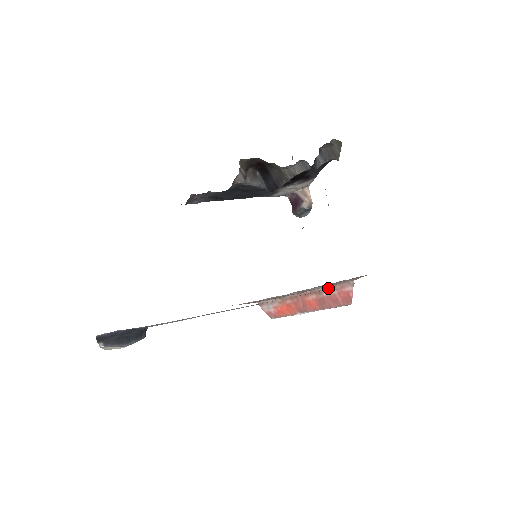
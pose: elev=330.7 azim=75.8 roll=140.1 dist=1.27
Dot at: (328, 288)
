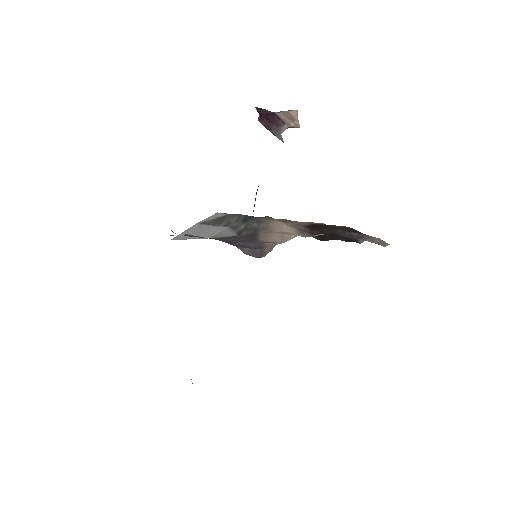
Dot at: occluded
